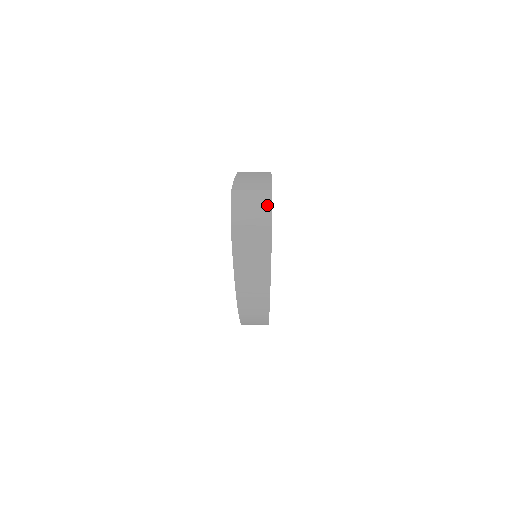
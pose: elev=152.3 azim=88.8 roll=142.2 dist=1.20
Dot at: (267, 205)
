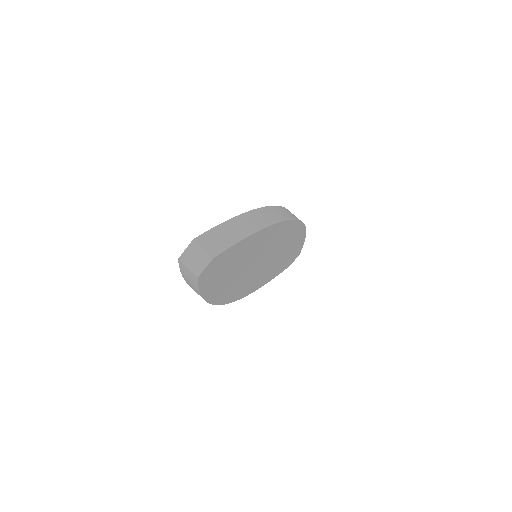
Dot at: (204, 264)
